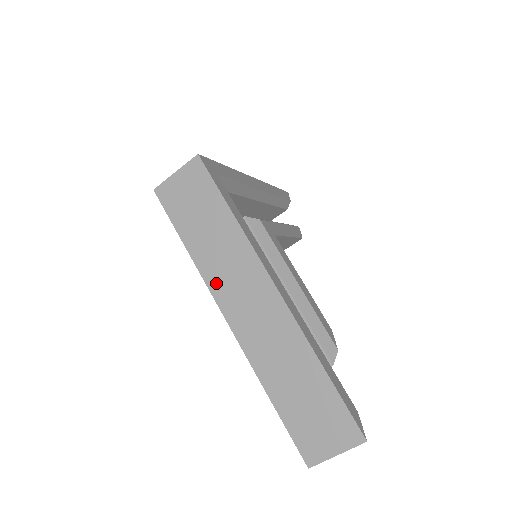
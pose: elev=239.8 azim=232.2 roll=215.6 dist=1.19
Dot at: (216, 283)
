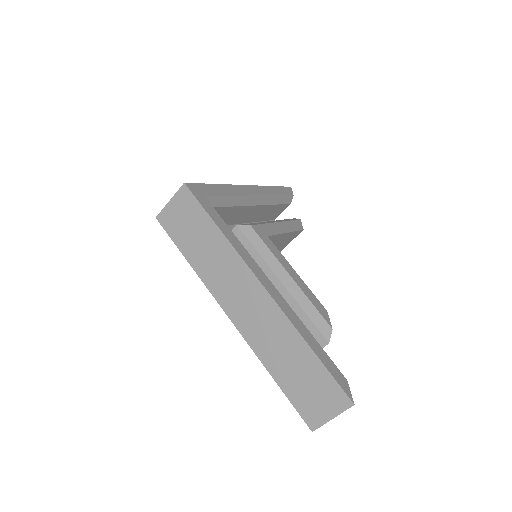
Dot at: (216, 288)
